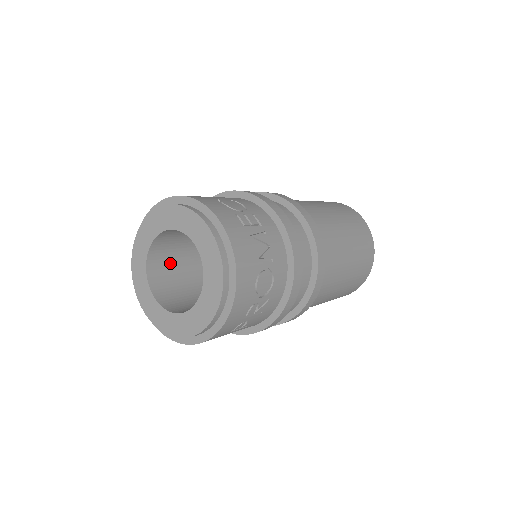
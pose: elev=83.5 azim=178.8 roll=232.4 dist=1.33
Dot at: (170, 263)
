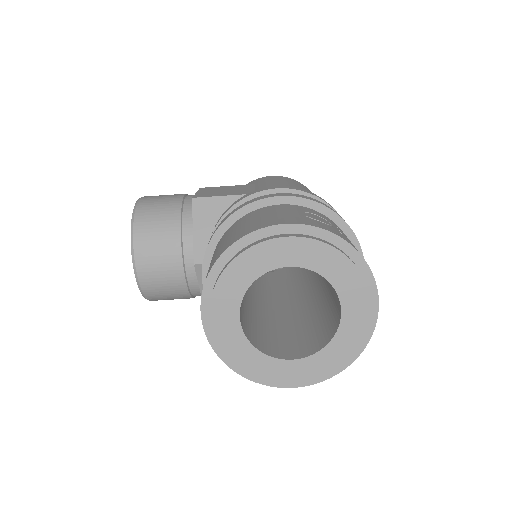
Dot at: occluded
